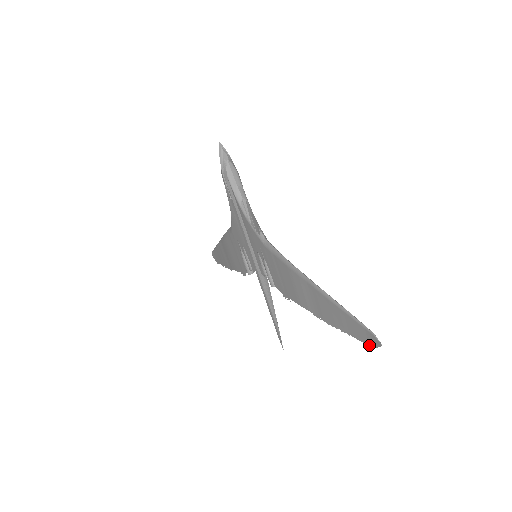
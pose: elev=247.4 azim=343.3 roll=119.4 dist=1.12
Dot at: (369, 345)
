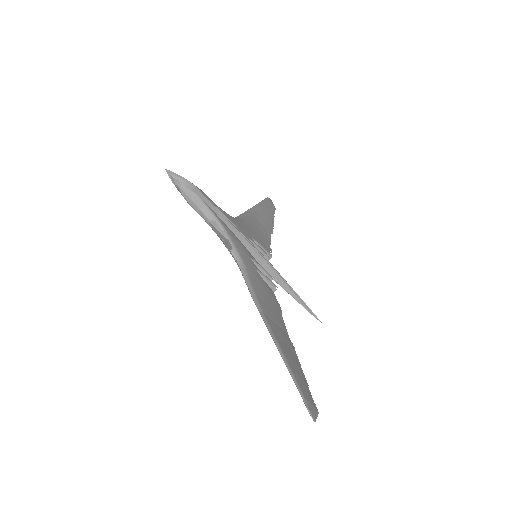
Dot at: (315, 408)
